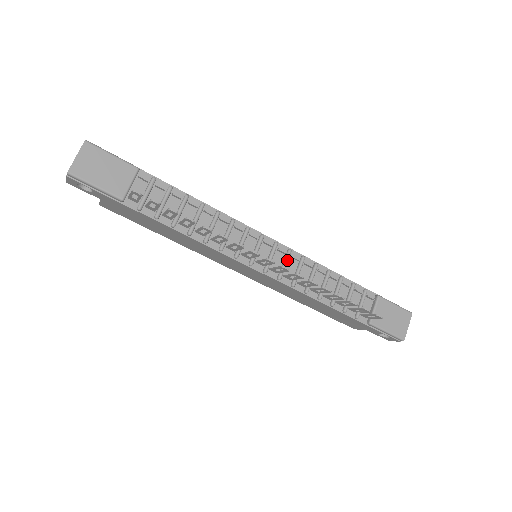
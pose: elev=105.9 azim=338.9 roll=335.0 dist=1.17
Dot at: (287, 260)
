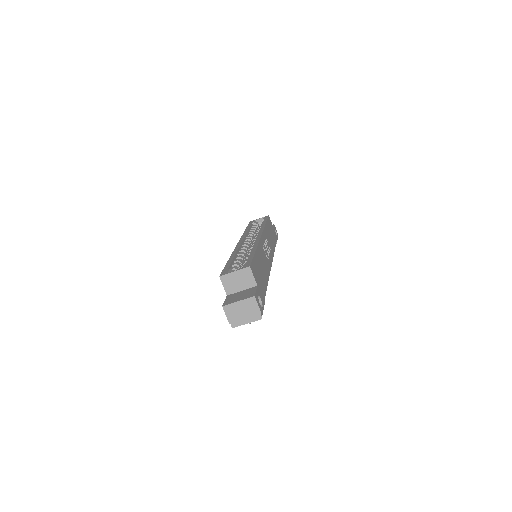
Dot at: occluded
